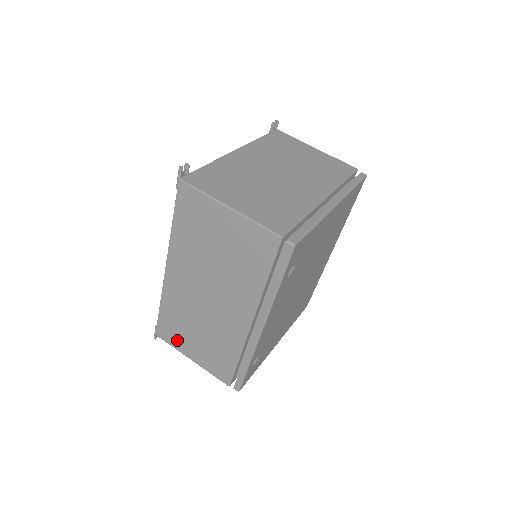
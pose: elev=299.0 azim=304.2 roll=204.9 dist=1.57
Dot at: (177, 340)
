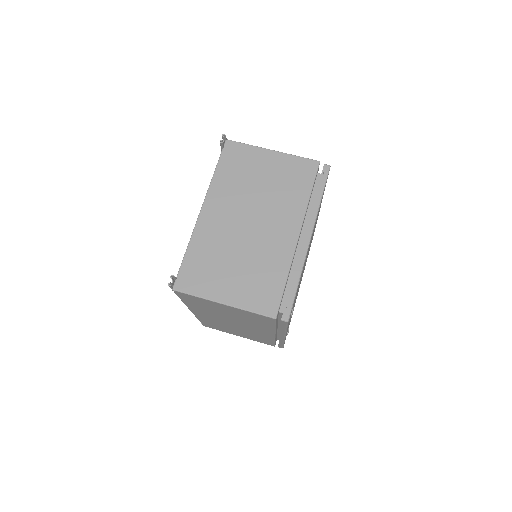
Dot at: (222, 330)
